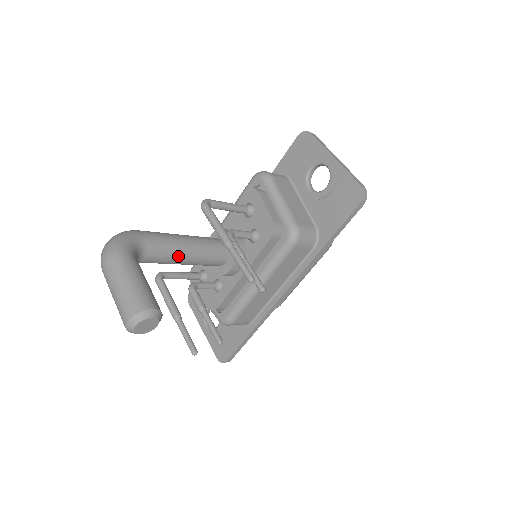
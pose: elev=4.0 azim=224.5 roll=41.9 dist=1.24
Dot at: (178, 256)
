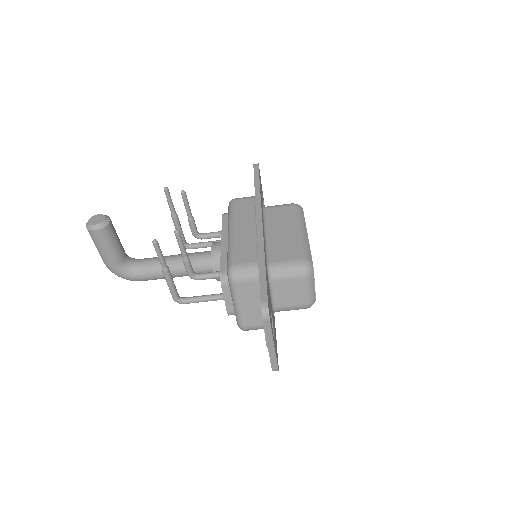
Dot at: (166, 257)
